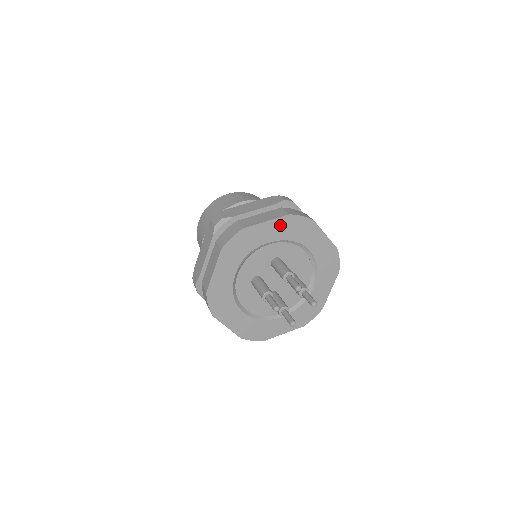
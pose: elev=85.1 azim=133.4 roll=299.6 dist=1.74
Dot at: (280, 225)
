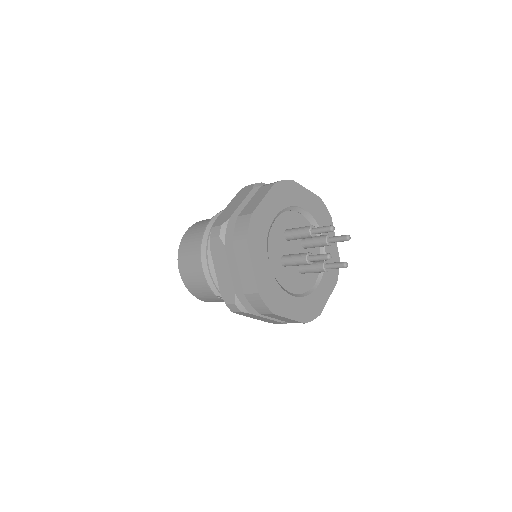
Dot at: (274, 196)
